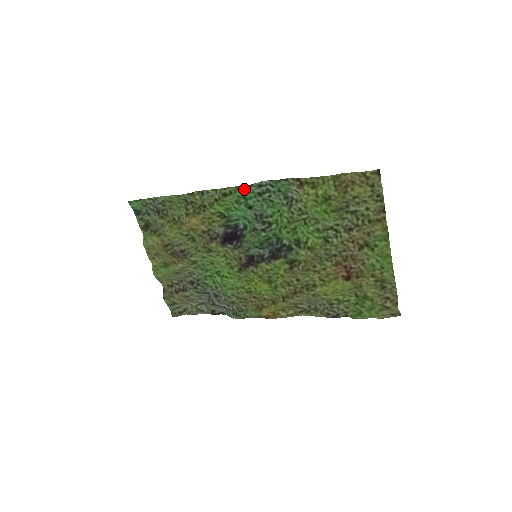
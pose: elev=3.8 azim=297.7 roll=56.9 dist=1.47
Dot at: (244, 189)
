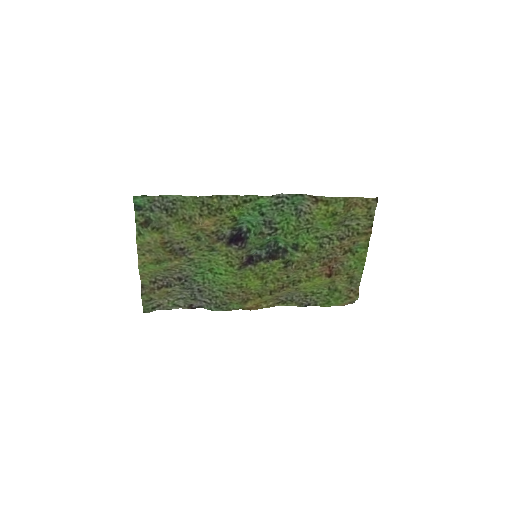
Dot at: (265, 199)
